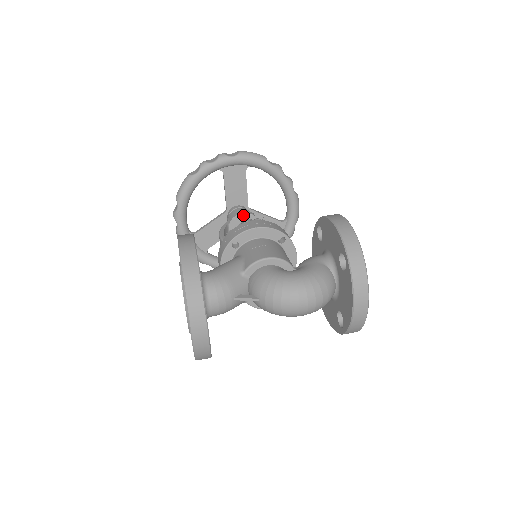
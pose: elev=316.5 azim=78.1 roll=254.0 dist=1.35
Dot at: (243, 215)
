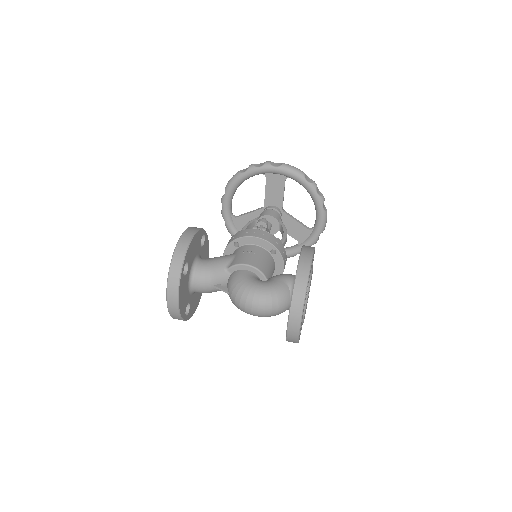
Dot at: (258, 220)
